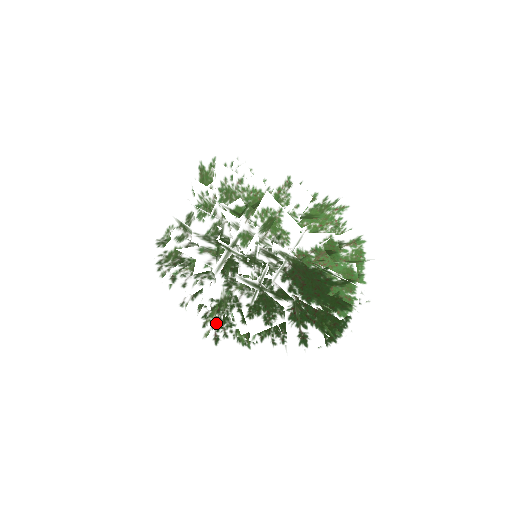
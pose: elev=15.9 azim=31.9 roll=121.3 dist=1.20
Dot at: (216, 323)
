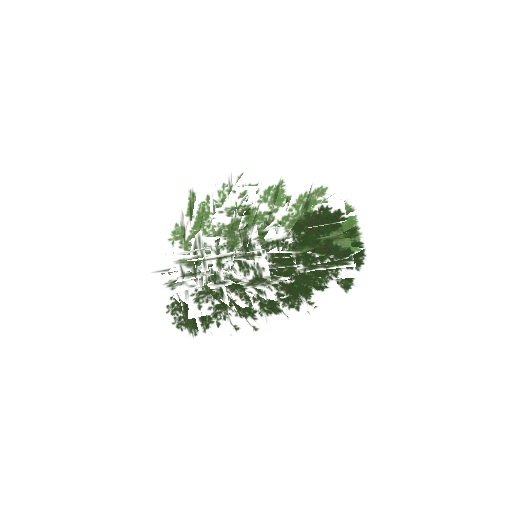
Dot at: occluded
